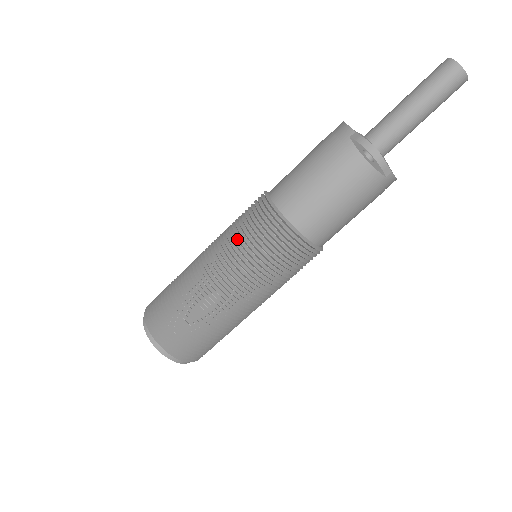
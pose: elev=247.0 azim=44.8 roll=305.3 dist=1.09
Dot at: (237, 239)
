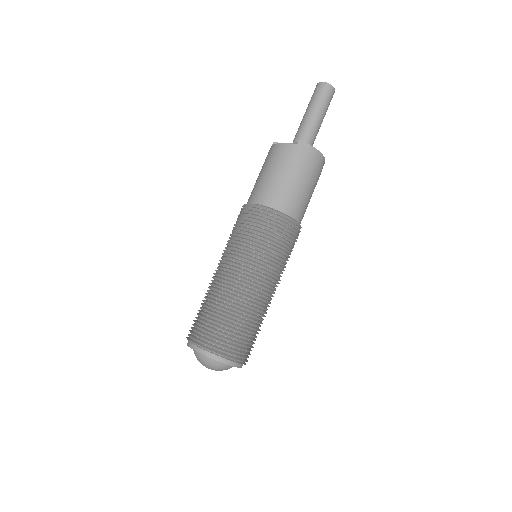
Dot at: occluded
